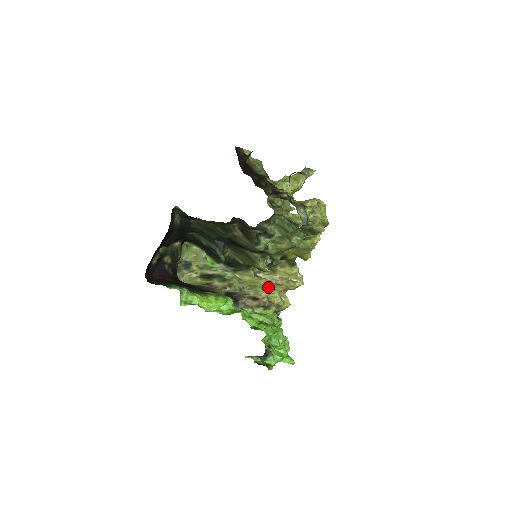
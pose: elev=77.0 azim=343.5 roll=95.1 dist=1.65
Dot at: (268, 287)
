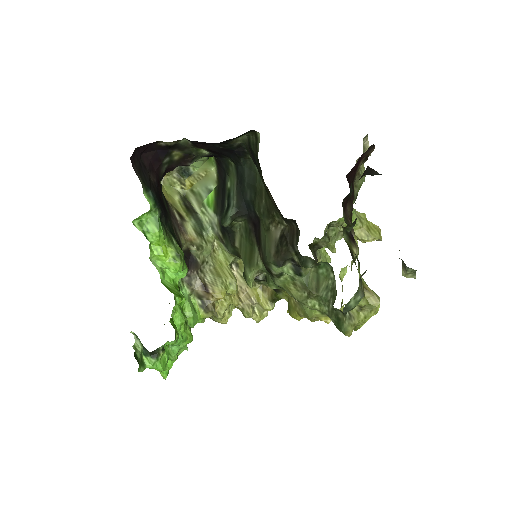
Dot at: (229, 291)
